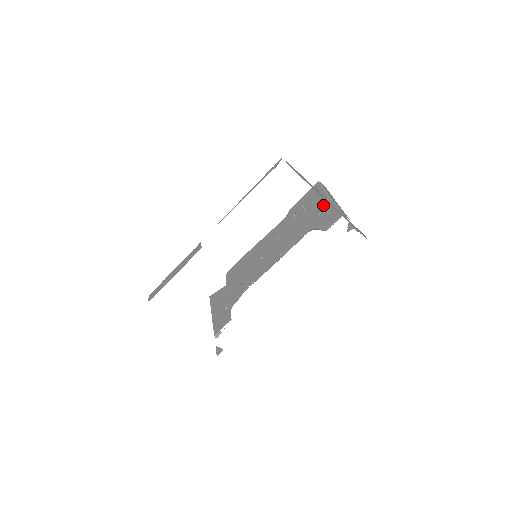
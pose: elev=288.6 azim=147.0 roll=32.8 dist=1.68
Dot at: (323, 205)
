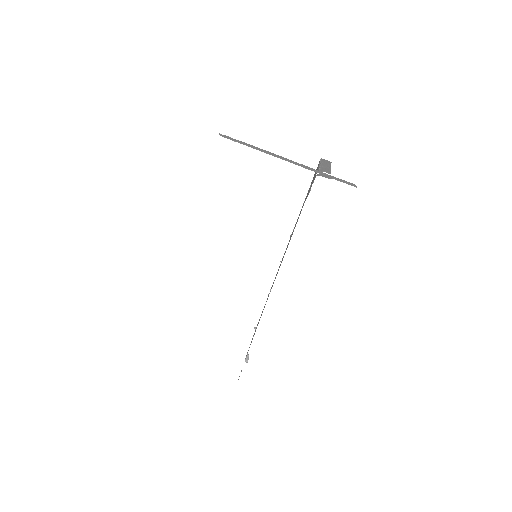
Dot at: (314, 176)
